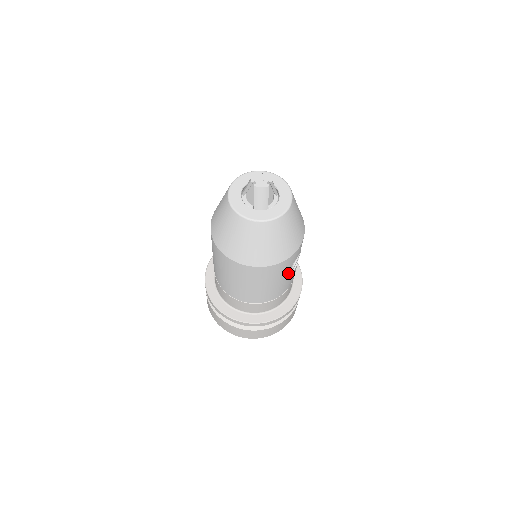
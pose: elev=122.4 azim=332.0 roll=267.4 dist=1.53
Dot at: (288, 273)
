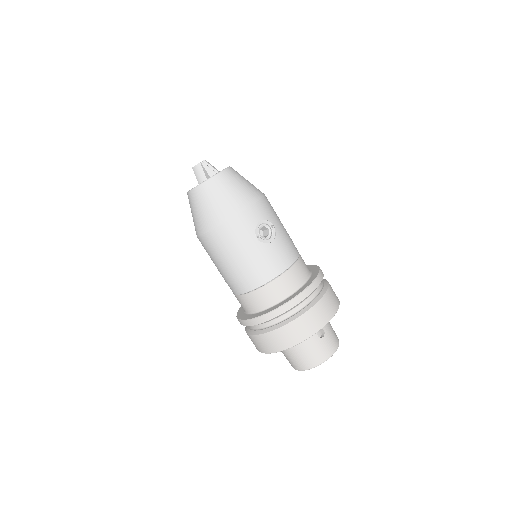
Dot at: (258, 241)
